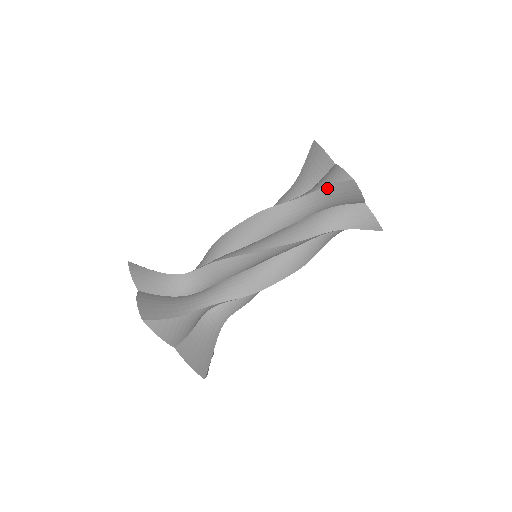
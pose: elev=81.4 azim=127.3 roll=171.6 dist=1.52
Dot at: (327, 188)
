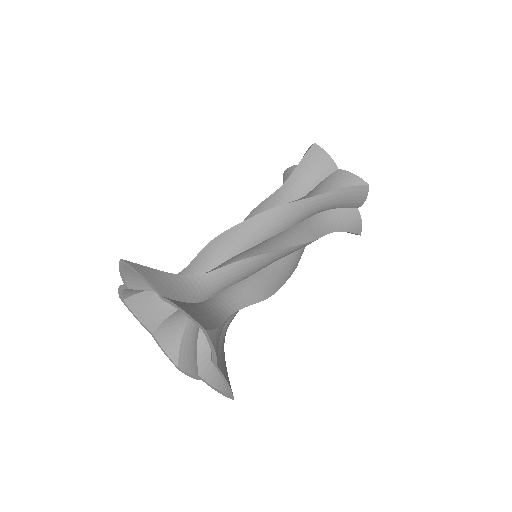
Dot at: (340, 190)
